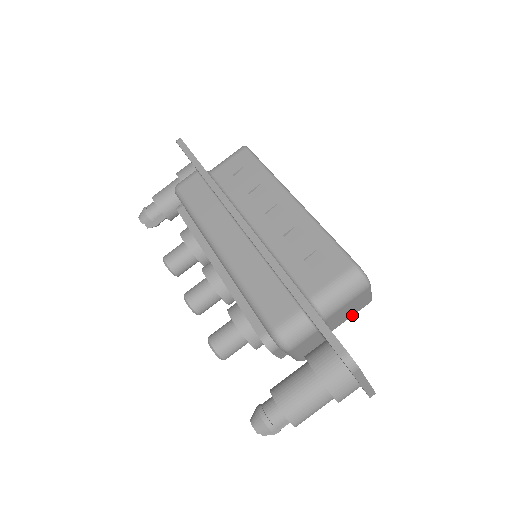
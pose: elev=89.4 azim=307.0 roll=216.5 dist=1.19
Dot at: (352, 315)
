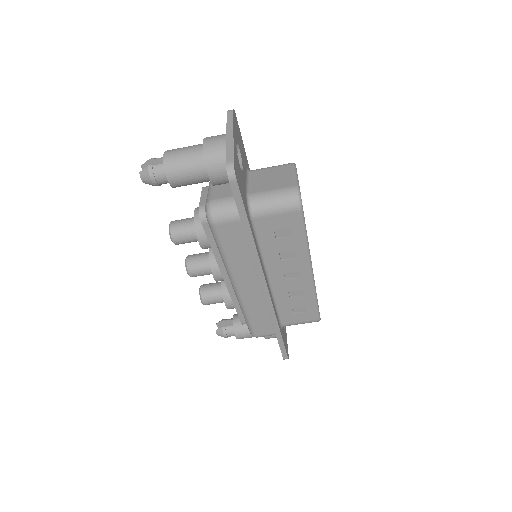
Dot at: occluded
